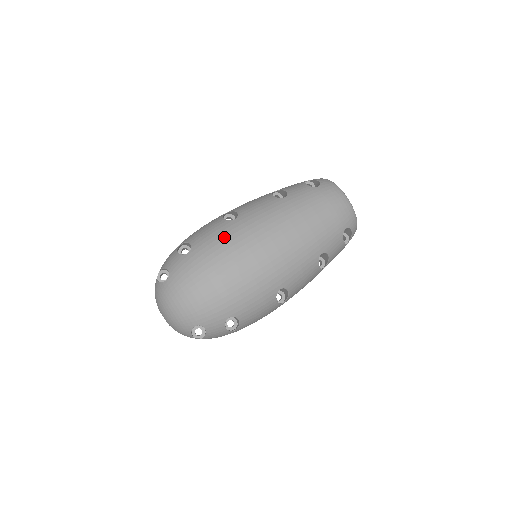
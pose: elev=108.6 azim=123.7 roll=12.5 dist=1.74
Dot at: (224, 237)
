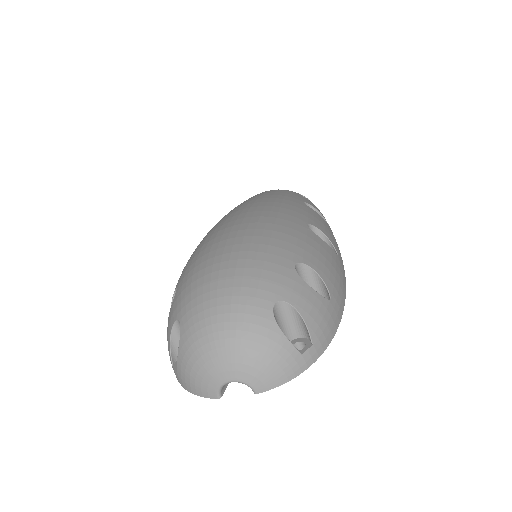
Dot at: (197, 248)
